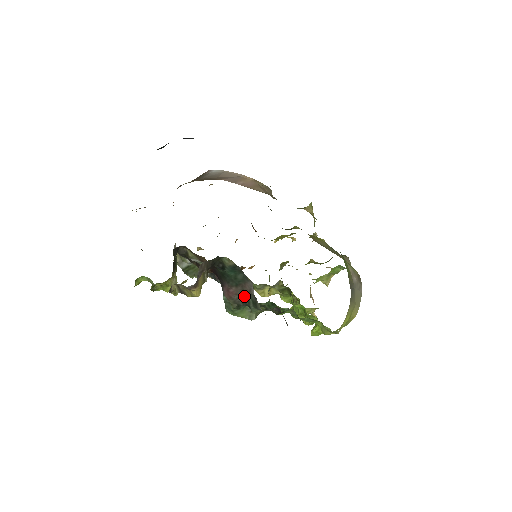
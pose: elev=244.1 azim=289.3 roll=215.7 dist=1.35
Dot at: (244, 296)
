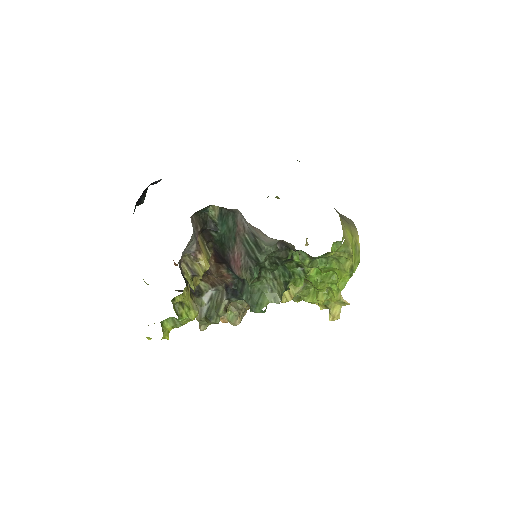
Dot at: (246, 247)
